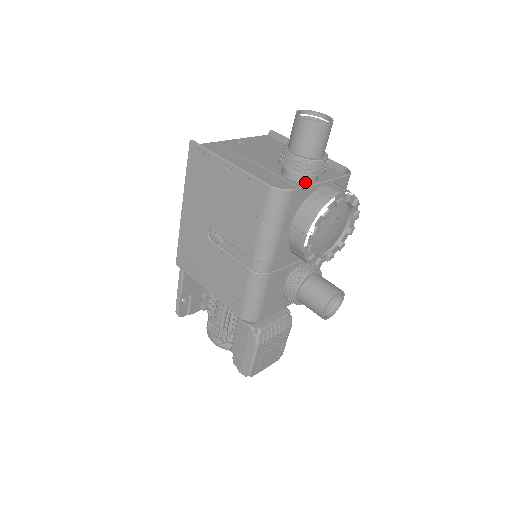
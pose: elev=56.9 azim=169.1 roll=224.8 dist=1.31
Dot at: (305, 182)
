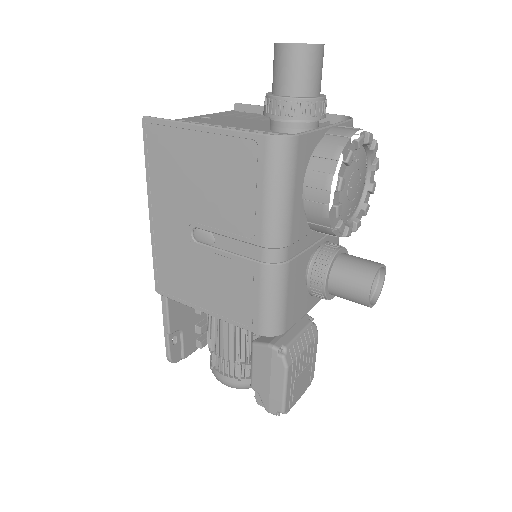
Dot at: occluded
